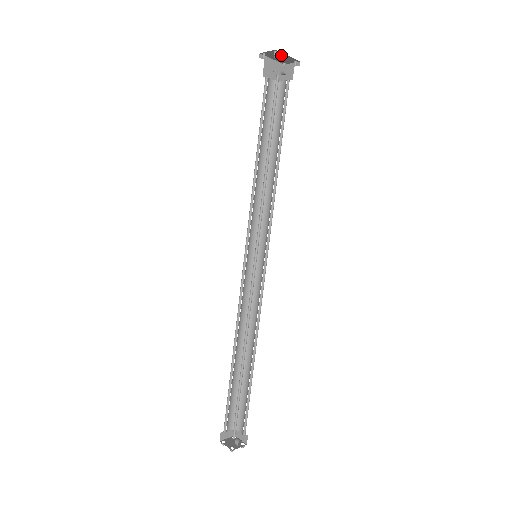
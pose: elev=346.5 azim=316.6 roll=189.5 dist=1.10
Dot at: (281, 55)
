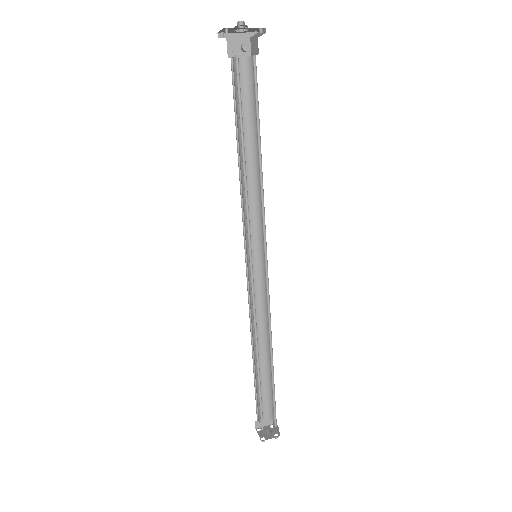
Dot at: (238, 29)
